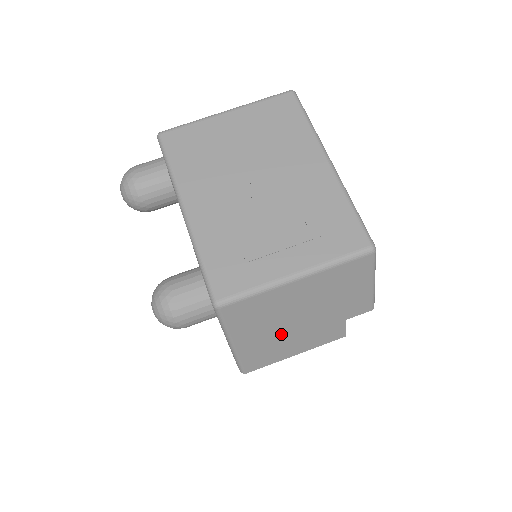
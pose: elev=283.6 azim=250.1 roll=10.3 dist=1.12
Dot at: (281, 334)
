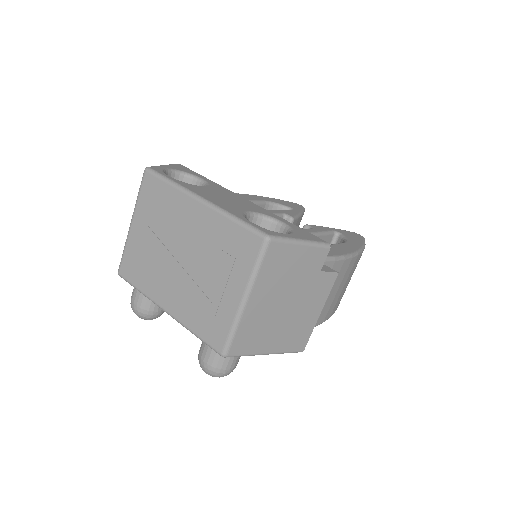
Dot at: (289, 320)
